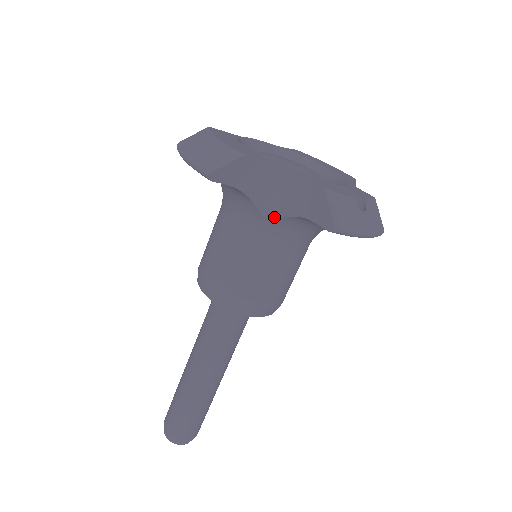
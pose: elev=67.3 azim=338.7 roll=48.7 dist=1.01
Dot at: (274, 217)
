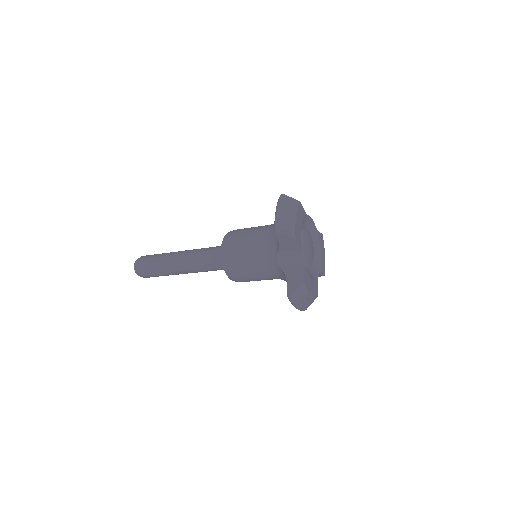
Dot at: (278, 263)
